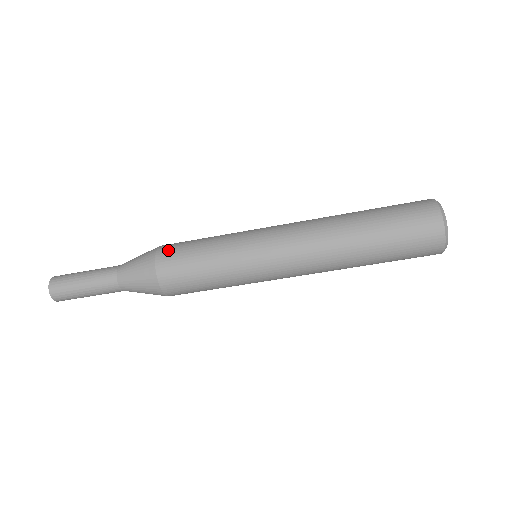
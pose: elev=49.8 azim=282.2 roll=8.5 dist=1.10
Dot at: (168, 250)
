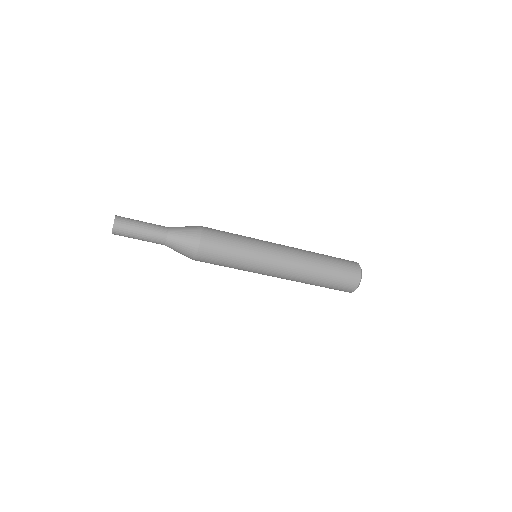
Dot at: (209, 240)
